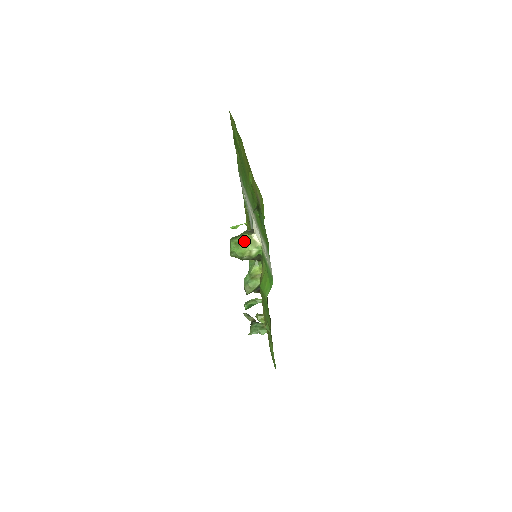
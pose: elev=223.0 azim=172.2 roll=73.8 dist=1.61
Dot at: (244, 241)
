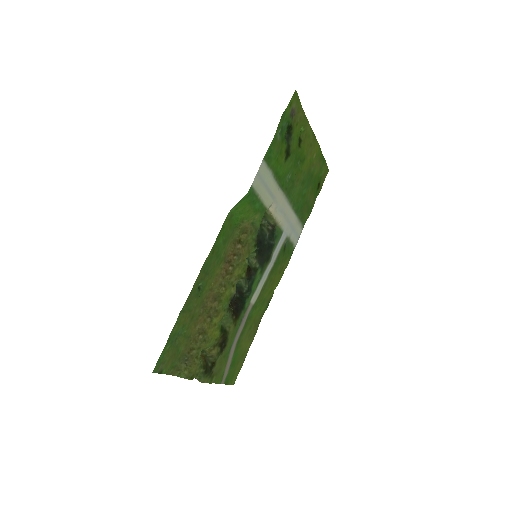
Dot at: occluded
